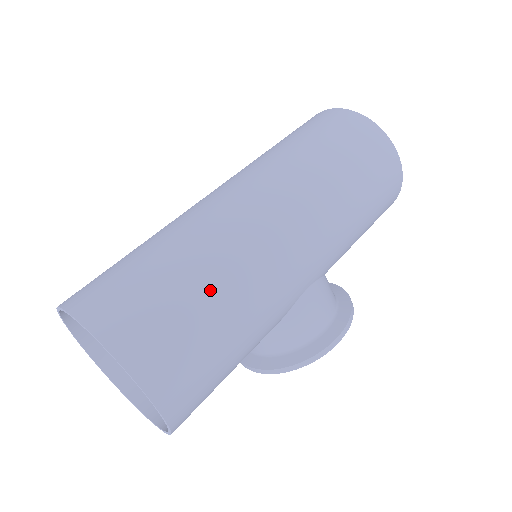
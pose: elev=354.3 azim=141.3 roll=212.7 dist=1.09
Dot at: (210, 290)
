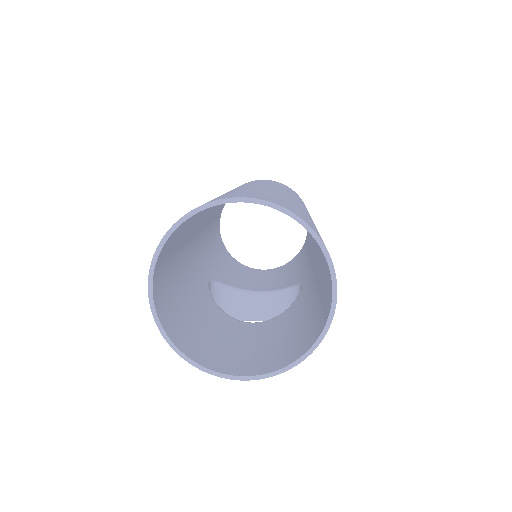
Dot at: occluded
